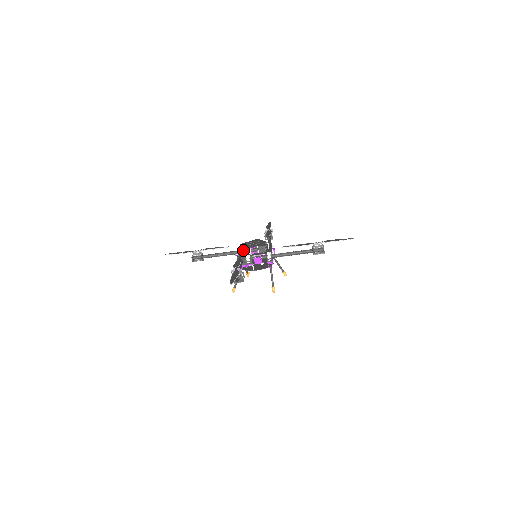
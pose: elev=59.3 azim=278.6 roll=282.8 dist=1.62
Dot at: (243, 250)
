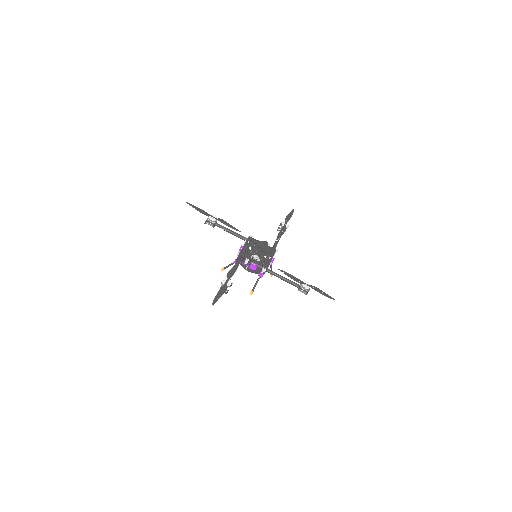
Dot at: (249, 245)
